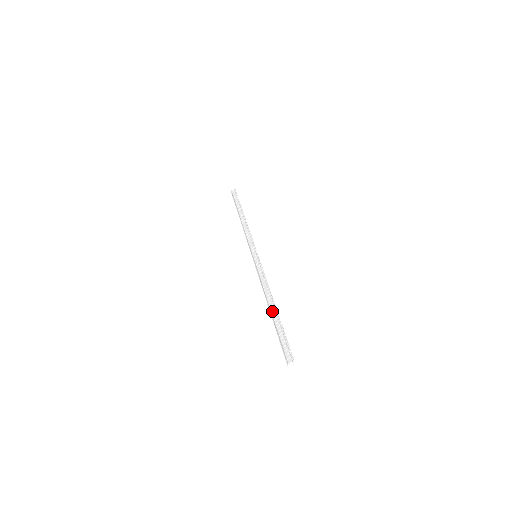
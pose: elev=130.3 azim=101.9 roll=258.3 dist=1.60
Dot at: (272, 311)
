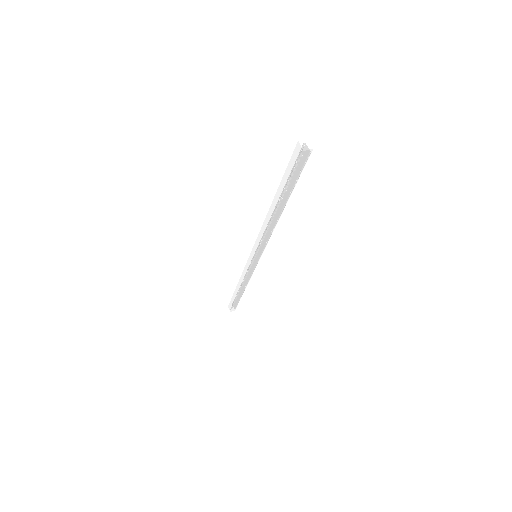
Dot at: (274, 198)
